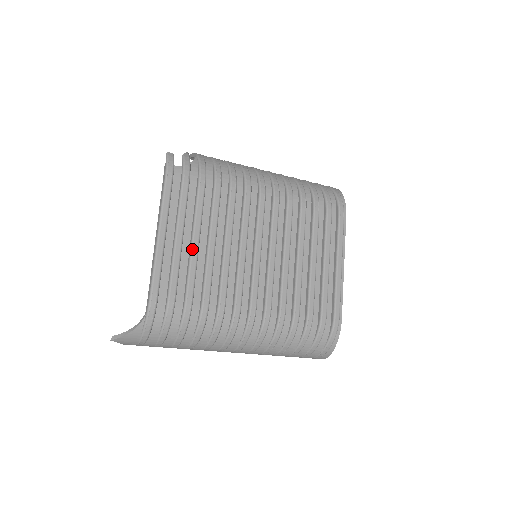
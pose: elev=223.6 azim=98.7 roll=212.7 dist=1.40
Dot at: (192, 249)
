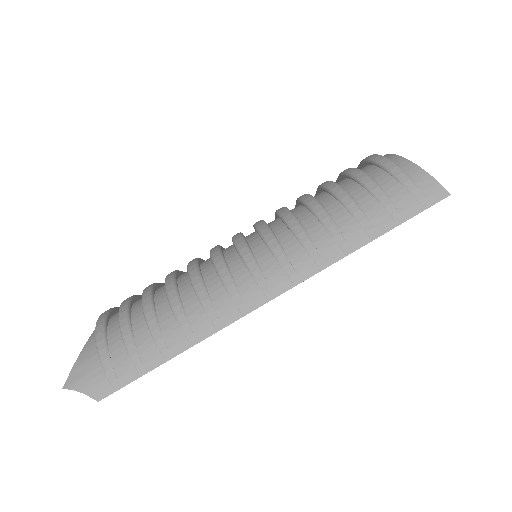
Dot at: occluded
